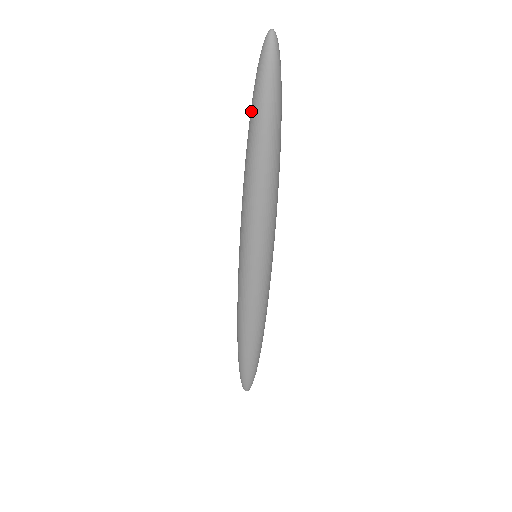
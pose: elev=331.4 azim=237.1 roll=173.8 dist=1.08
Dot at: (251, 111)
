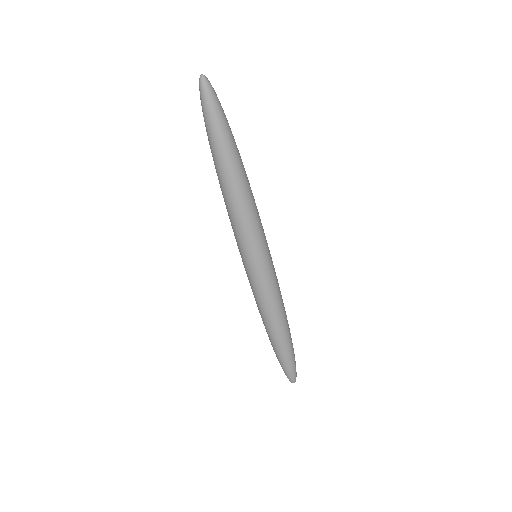
Dot at: (208, 140)
